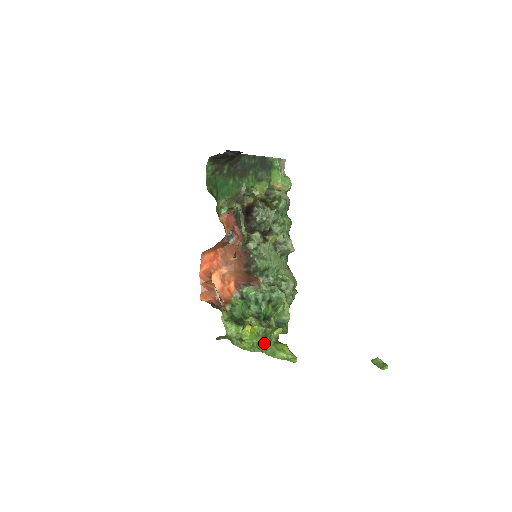
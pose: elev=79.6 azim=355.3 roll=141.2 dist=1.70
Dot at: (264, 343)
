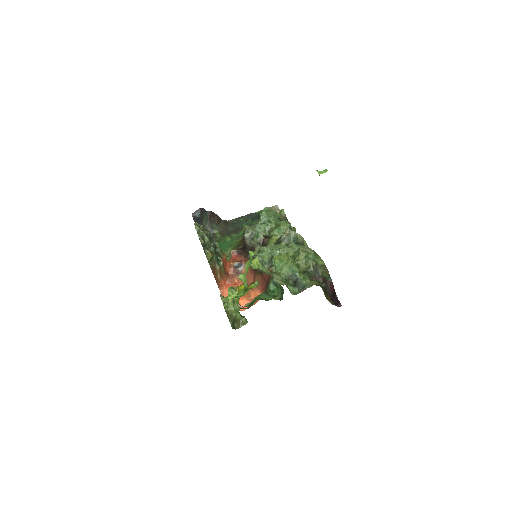
Dot at: (239, 276)
